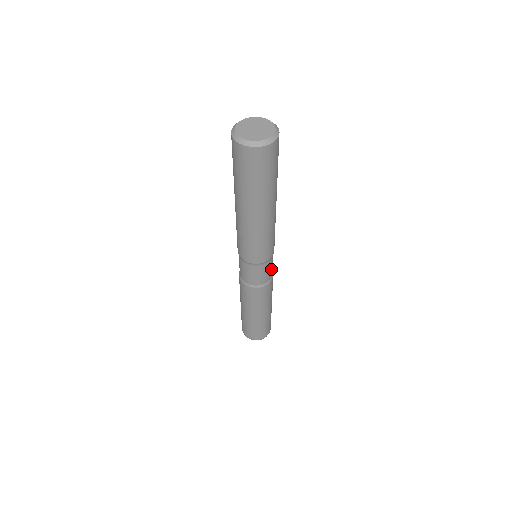
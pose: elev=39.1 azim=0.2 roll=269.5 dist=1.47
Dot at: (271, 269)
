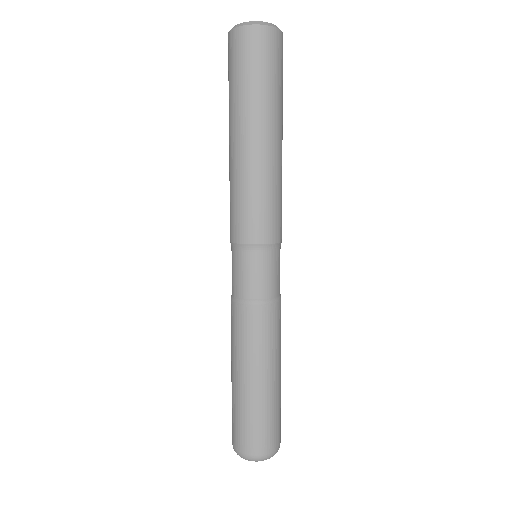
Dot at: (279, 274)
